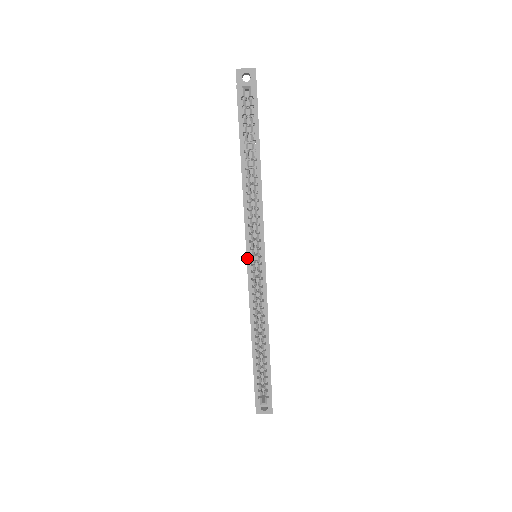
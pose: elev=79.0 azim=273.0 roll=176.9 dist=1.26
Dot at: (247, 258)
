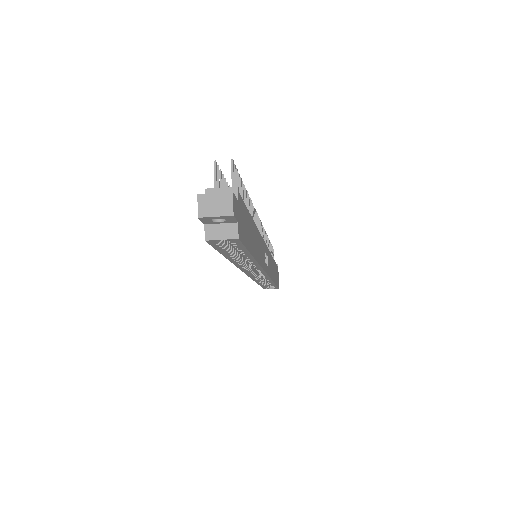
Dot at: (246, 274)
